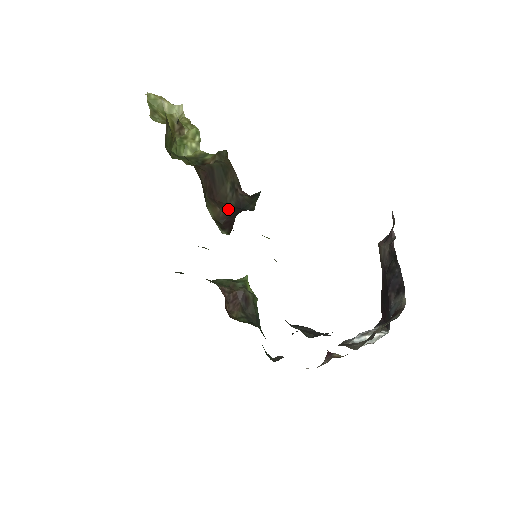
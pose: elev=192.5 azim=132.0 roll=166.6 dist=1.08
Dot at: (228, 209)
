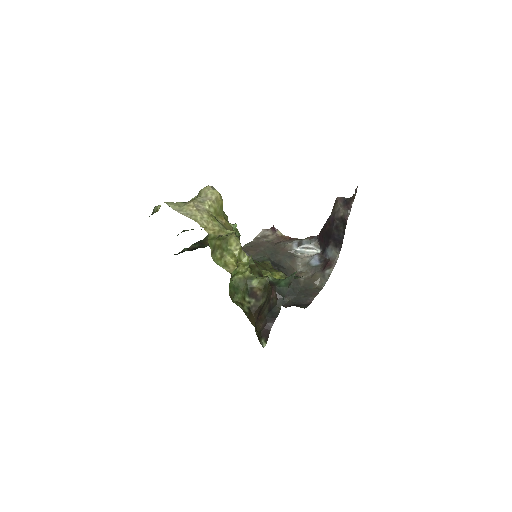
Dot at: (265, 319)
